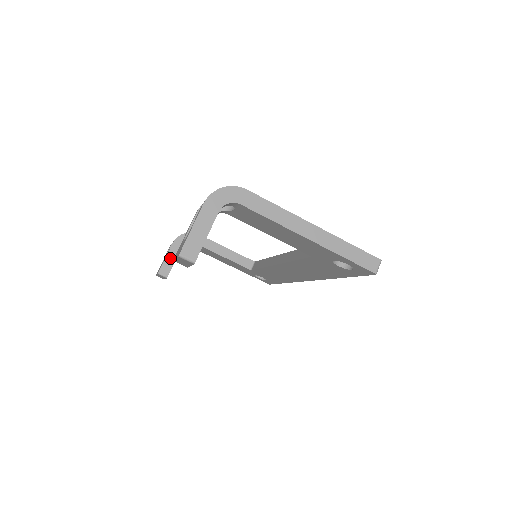
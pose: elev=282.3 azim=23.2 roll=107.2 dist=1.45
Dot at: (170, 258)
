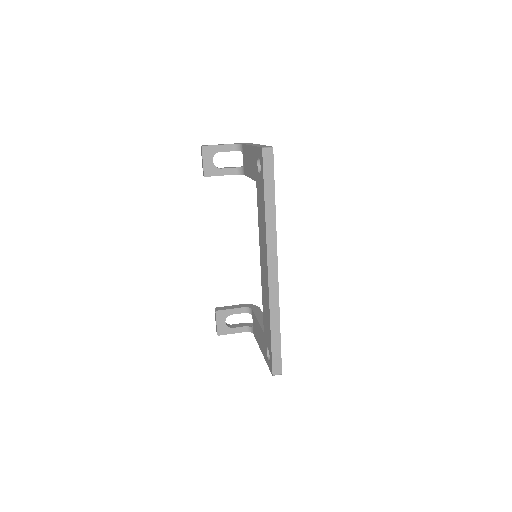
Dot at: (230, 307)
